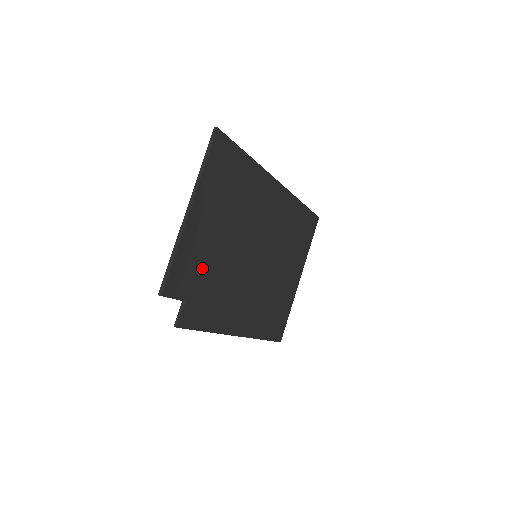
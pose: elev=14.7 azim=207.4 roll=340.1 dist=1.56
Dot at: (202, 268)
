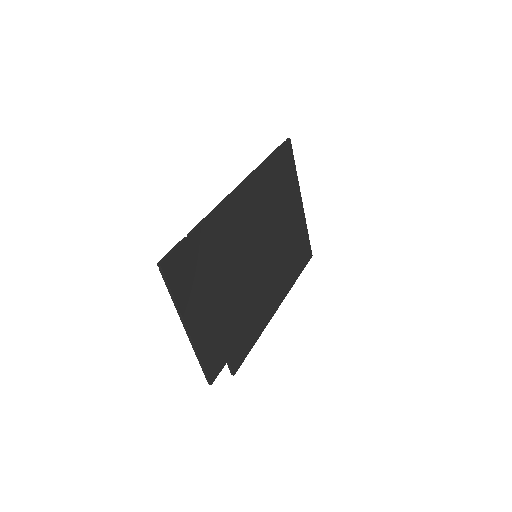
Dot at: (224, 332)
